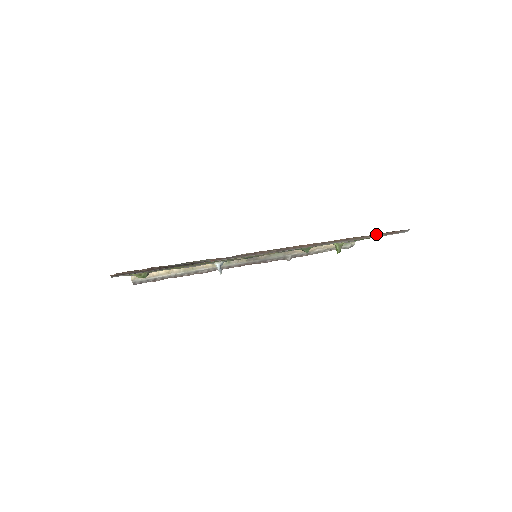
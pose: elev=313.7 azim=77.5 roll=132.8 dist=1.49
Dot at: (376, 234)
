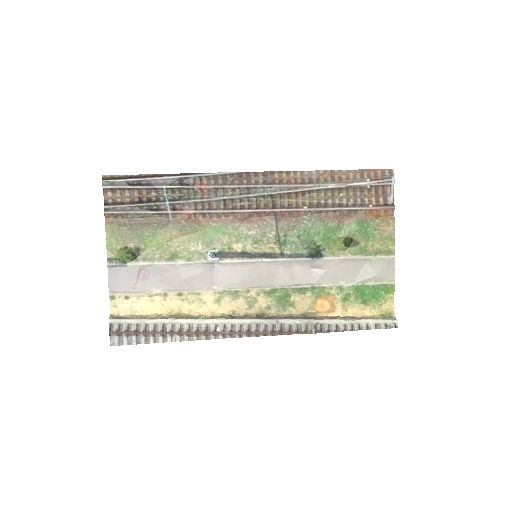
Dot at: (359, 173)
